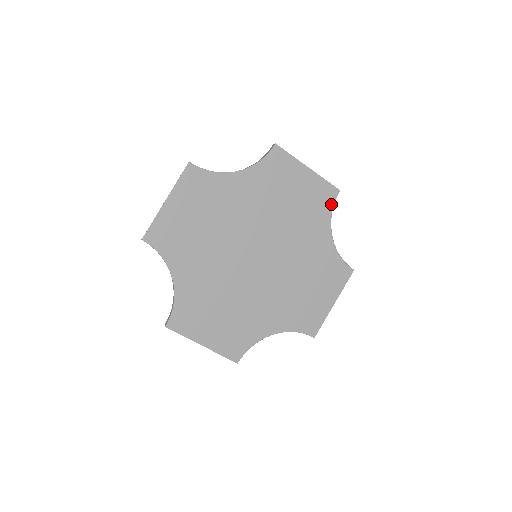
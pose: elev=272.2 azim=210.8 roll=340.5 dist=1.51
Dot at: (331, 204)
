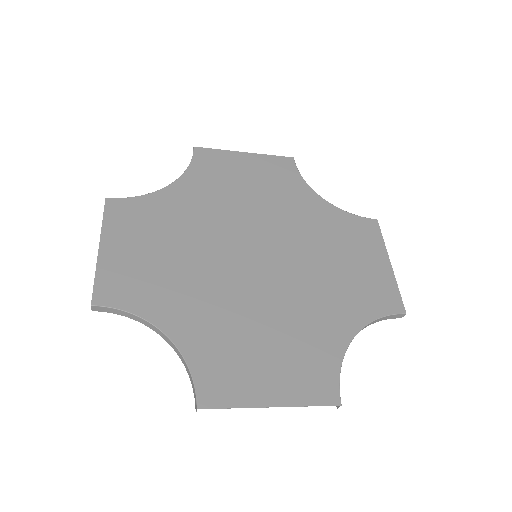
Dot at: (295, 172)
